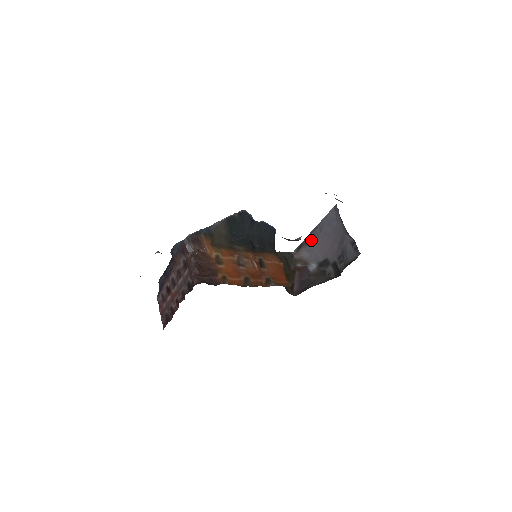
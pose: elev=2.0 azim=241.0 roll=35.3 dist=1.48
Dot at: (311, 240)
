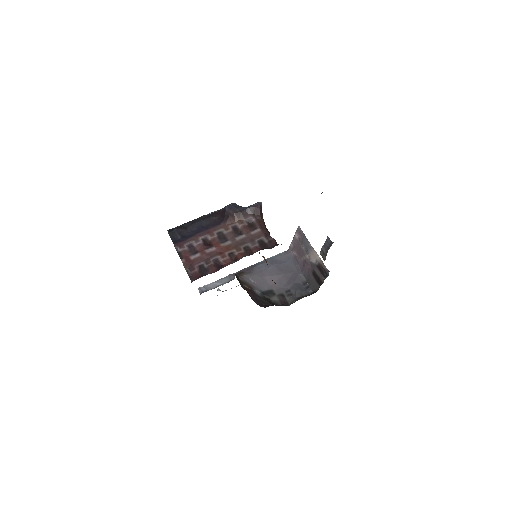
Dot at: (257, 270)
